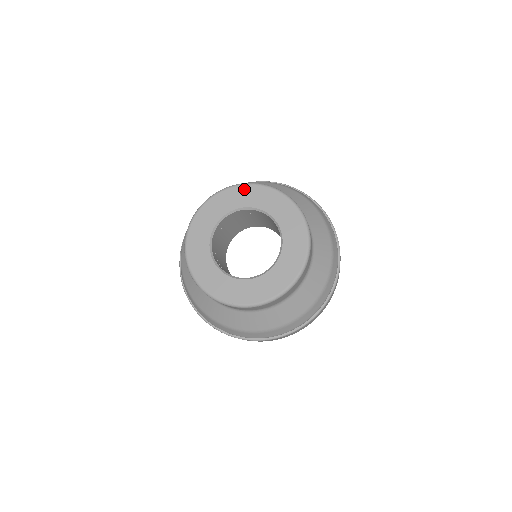
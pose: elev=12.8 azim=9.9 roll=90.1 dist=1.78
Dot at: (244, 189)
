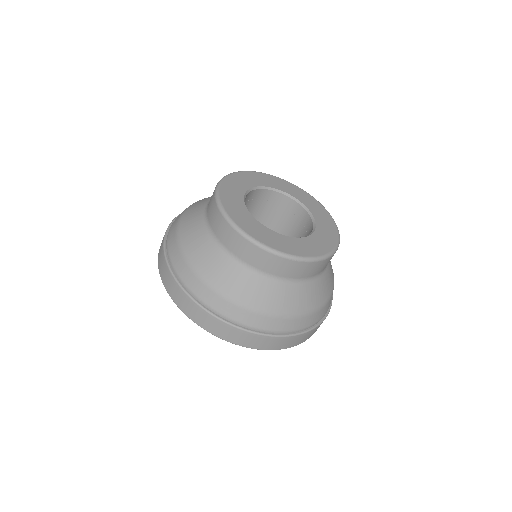
Dot at: (279, 180)
